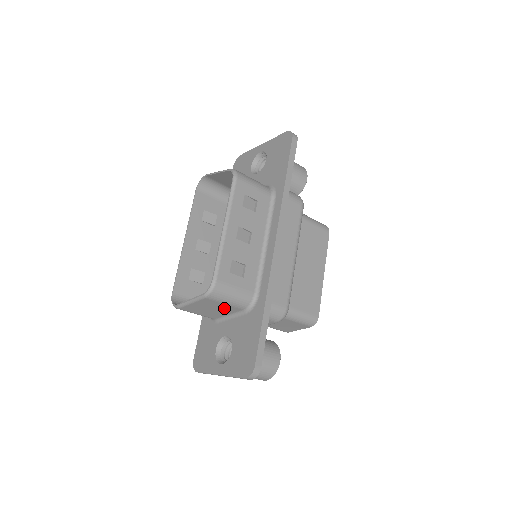
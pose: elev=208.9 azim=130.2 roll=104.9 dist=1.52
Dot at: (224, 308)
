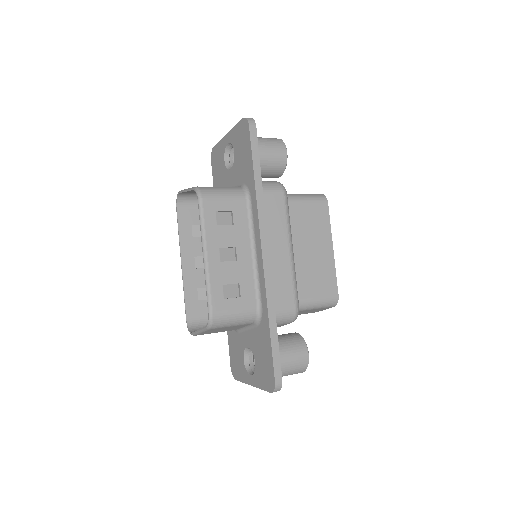
Dot at: (234, 327)
